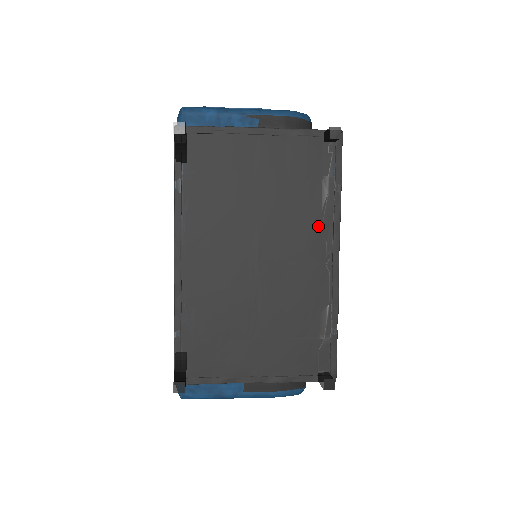
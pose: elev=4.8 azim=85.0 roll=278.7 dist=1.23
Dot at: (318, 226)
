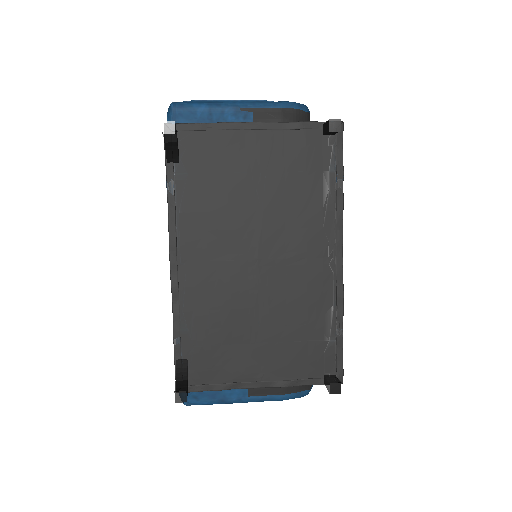
Dot at: (320, 224)
